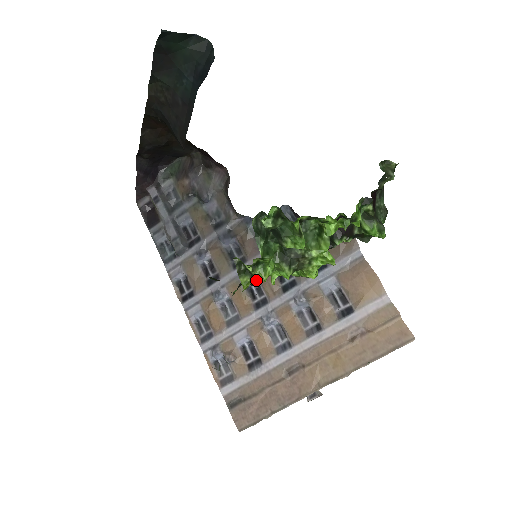
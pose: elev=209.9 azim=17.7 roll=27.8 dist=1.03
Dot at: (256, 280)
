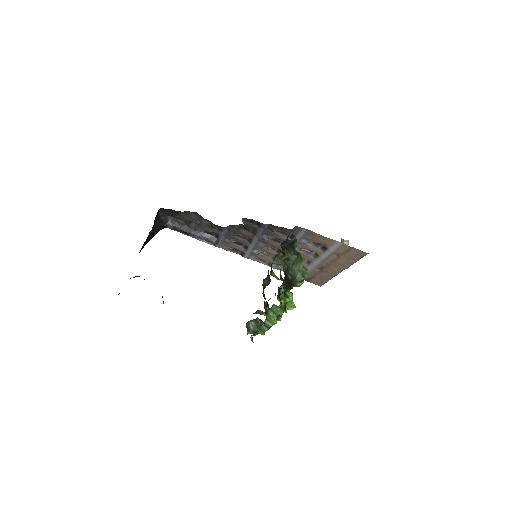
Dot at: (268, 284)
